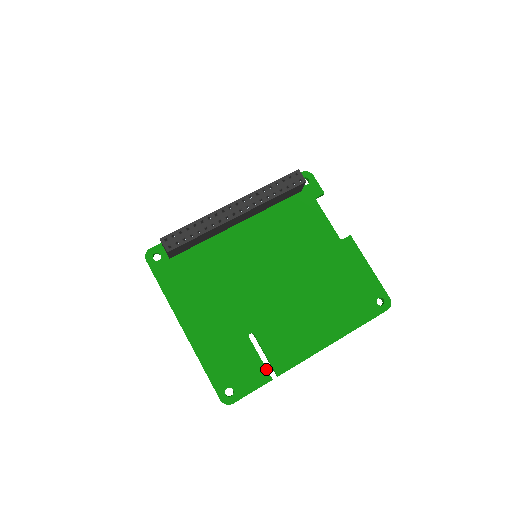
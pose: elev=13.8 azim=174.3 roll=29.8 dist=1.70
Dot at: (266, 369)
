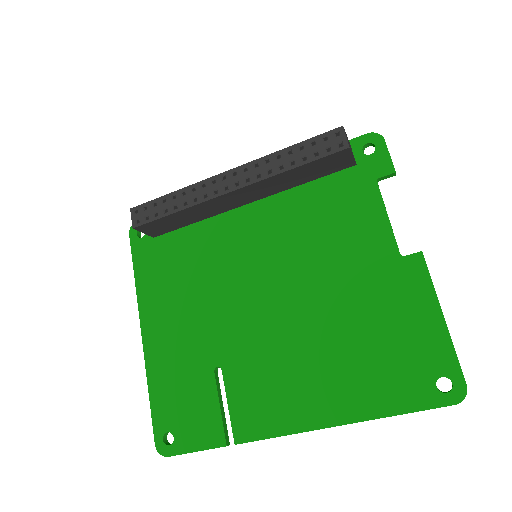
Dot at: (223, 427)
